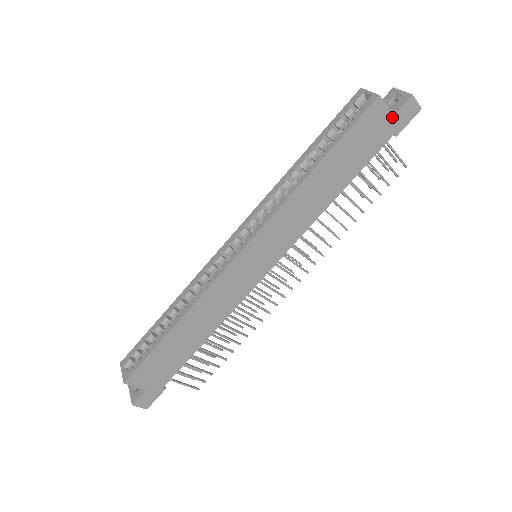
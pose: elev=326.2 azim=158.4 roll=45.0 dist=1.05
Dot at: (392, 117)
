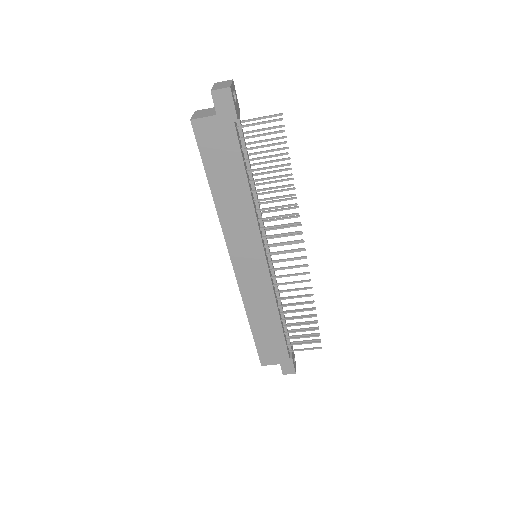
Dot at: (217, 117)
